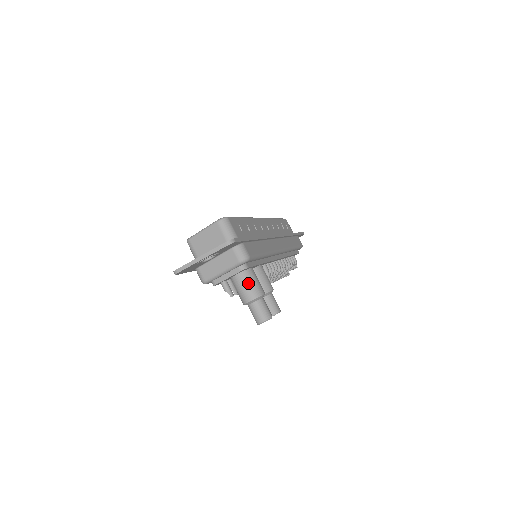
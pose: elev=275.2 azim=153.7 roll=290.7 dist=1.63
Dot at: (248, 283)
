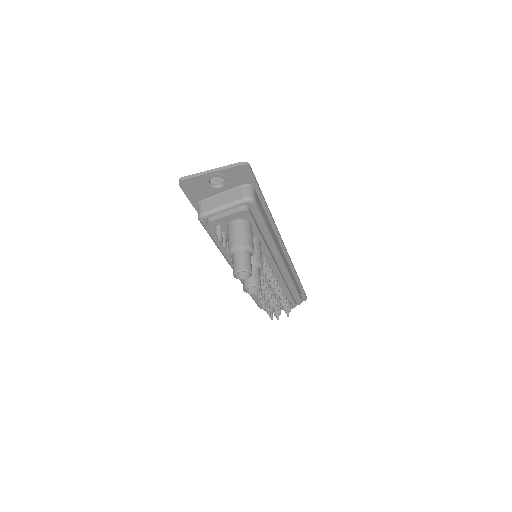
Dot at: (242, 230)
